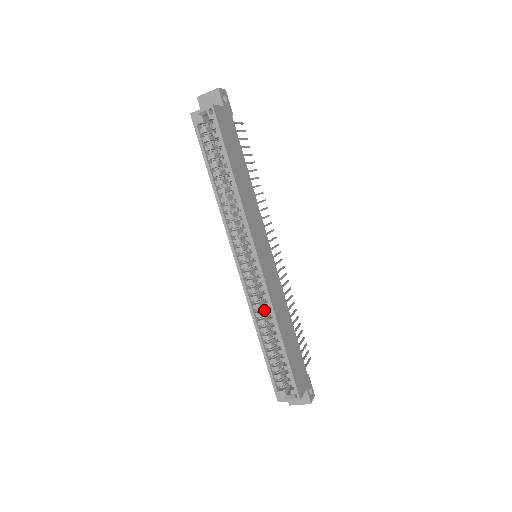
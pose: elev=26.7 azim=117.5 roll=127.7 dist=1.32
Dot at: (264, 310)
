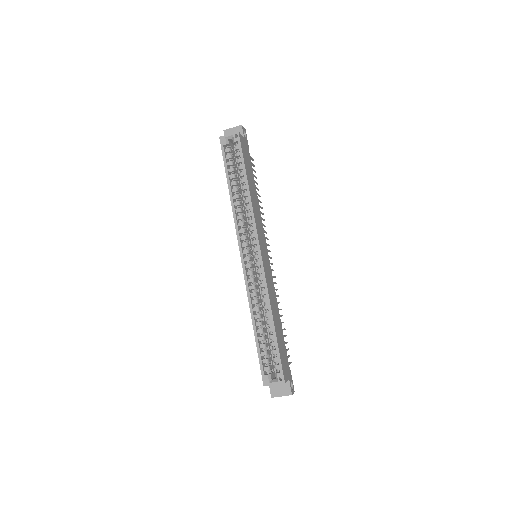
Dot at: (259, 300)
